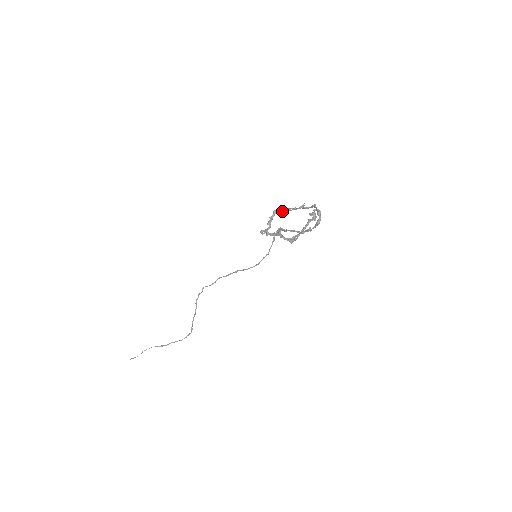
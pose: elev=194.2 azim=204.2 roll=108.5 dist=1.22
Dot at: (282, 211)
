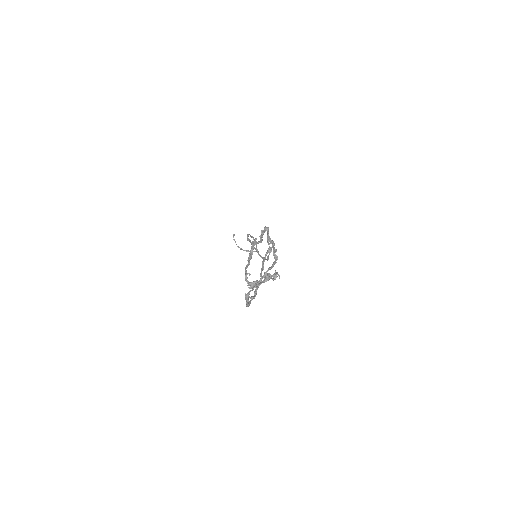
Dot at: (267, 235)
